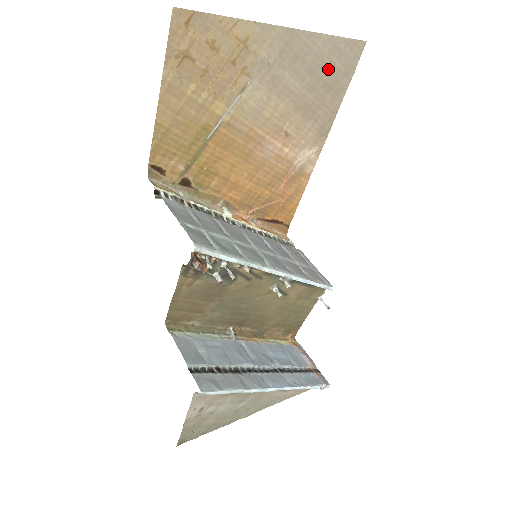
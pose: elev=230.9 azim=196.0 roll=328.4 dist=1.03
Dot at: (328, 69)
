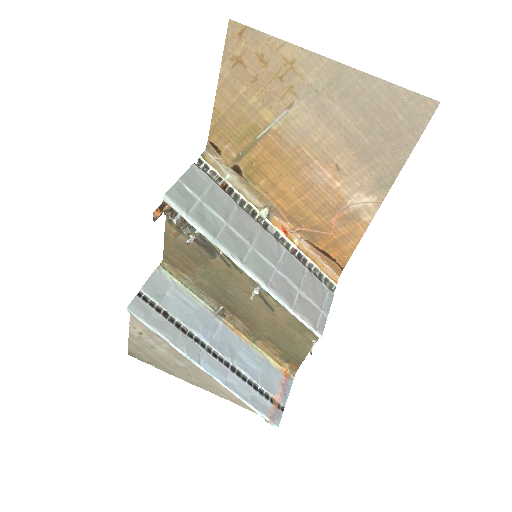
Dot at: (387, 117)
